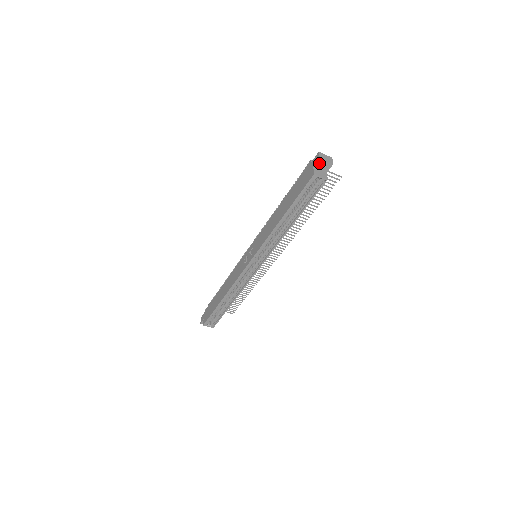
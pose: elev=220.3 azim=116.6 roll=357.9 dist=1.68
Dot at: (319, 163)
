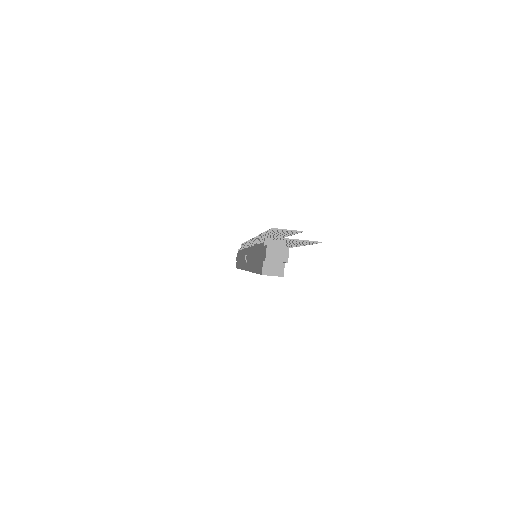
Dot at: (268, 260)
